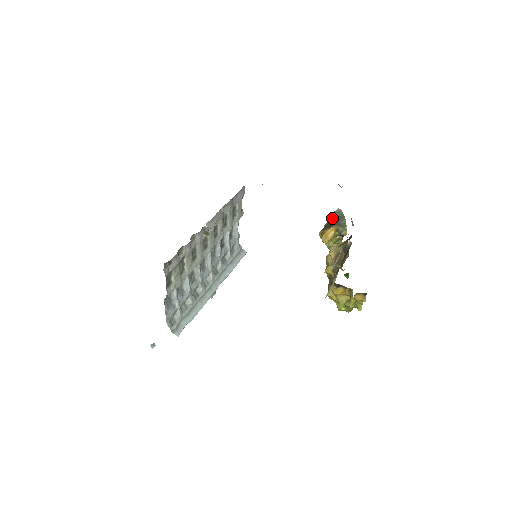
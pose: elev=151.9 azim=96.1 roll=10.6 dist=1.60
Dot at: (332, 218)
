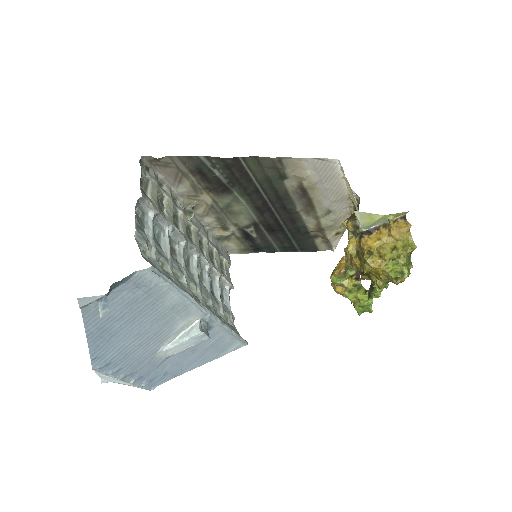
Dot at: occluded
